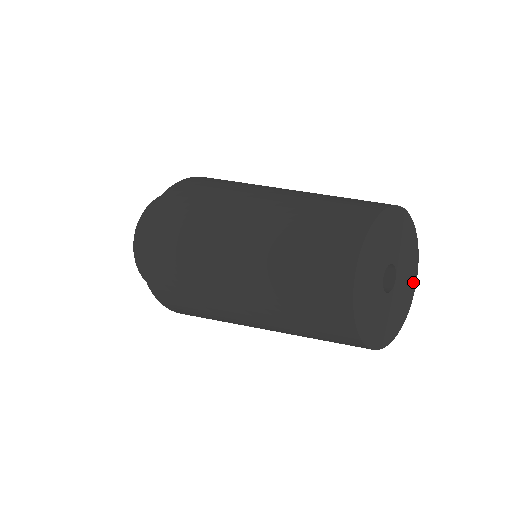
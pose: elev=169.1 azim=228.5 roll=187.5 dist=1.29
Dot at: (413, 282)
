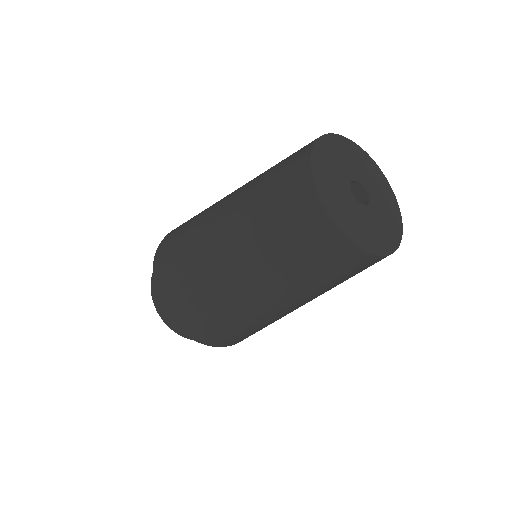
Dot at: (387, 186)
